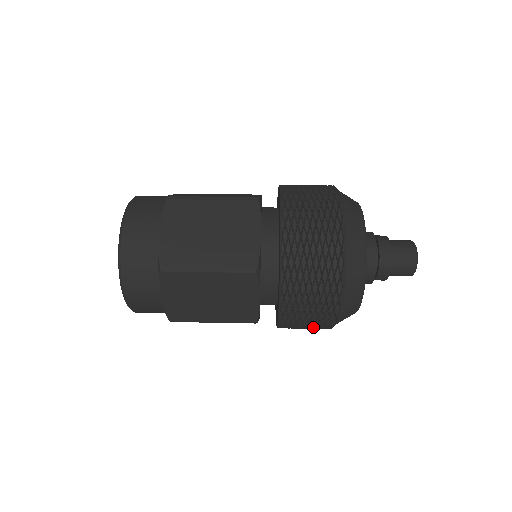
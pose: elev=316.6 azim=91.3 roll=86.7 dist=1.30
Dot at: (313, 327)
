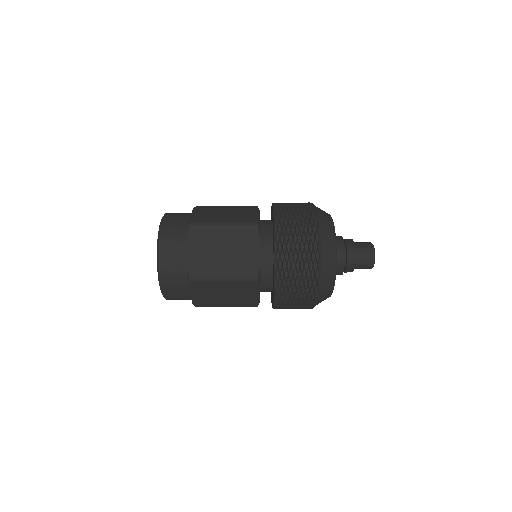
Dot at: occluded
